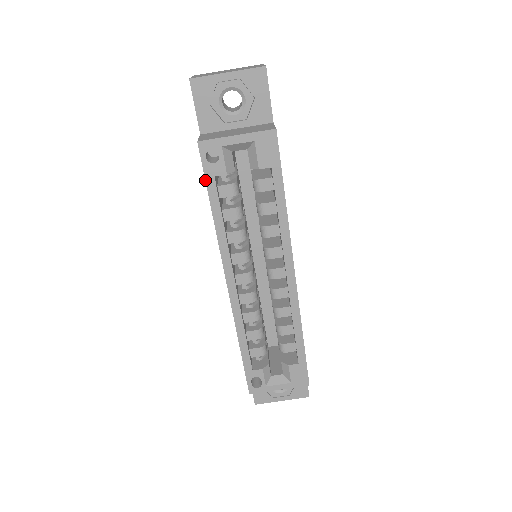
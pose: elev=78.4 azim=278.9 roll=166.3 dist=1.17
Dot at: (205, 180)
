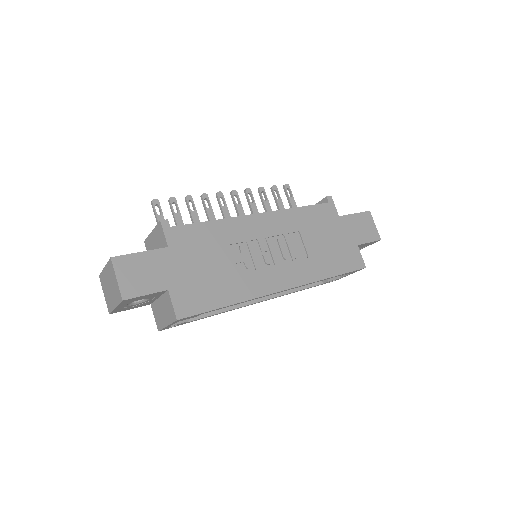
Dot at: occluded
